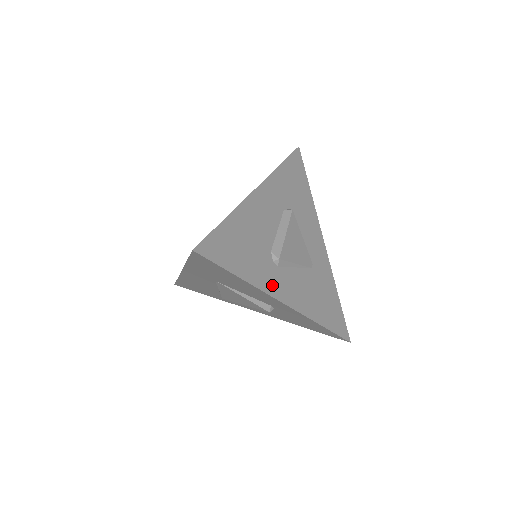
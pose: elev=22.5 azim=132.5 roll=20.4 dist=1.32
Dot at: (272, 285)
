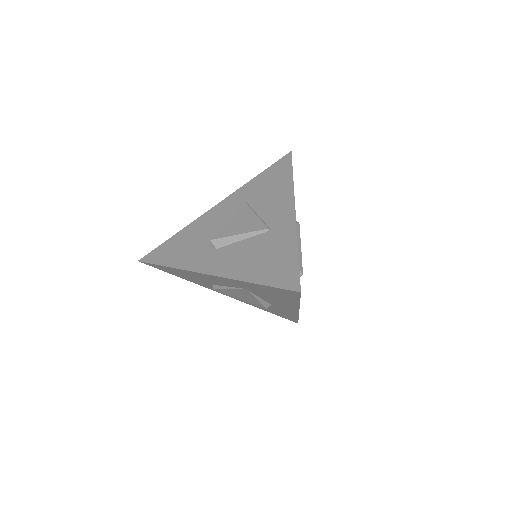
Dot at: occluded
